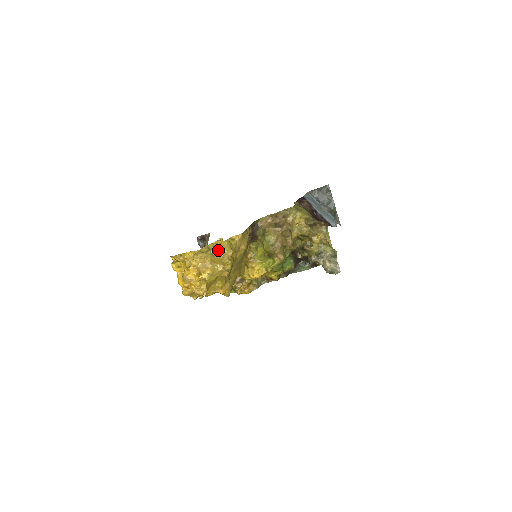
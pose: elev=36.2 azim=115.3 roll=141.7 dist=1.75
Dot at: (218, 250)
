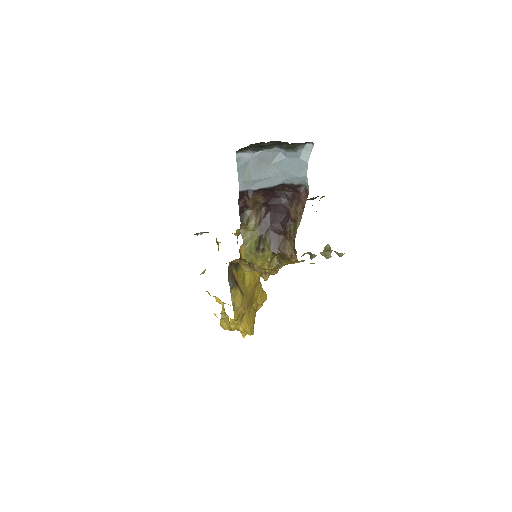
Dot at: occluded
